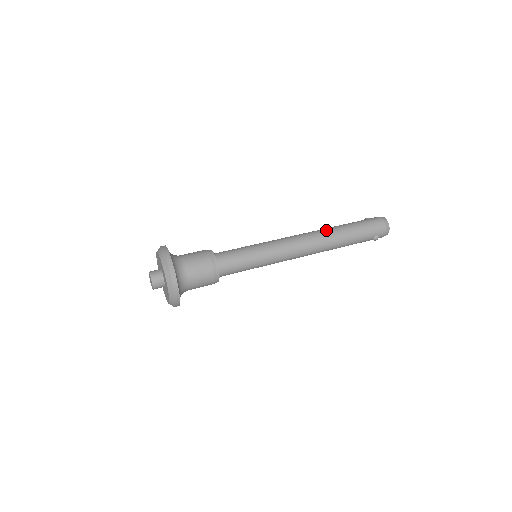
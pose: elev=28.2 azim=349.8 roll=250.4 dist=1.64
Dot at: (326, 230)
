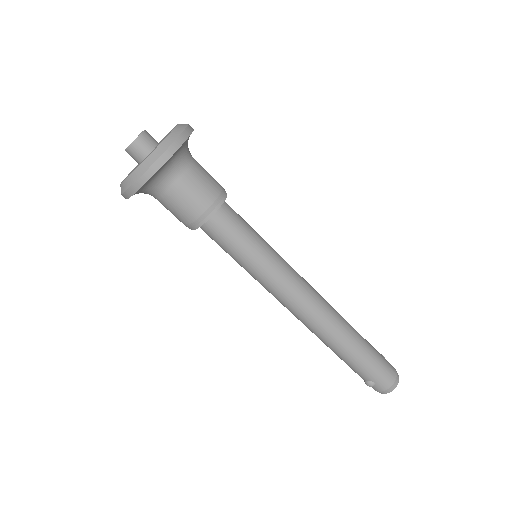
Dot at: (343, 319)
